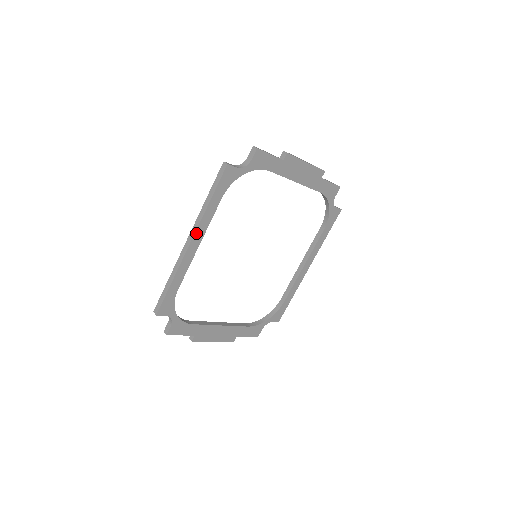
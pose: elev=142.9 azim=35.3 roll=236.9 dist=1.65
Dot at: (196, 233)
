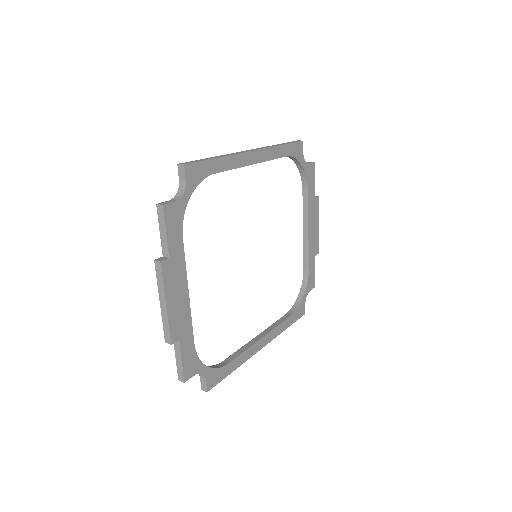
Dot at: (261, 151)
